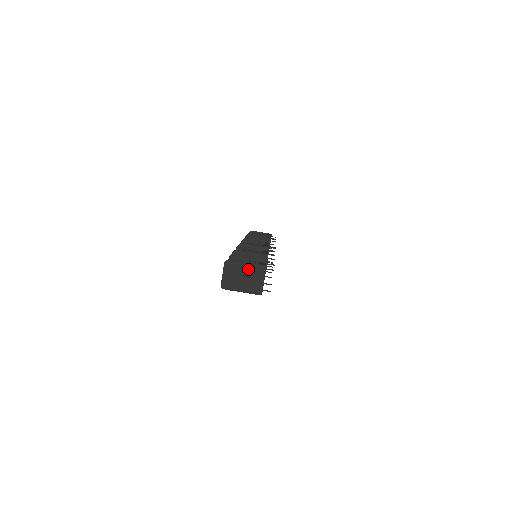
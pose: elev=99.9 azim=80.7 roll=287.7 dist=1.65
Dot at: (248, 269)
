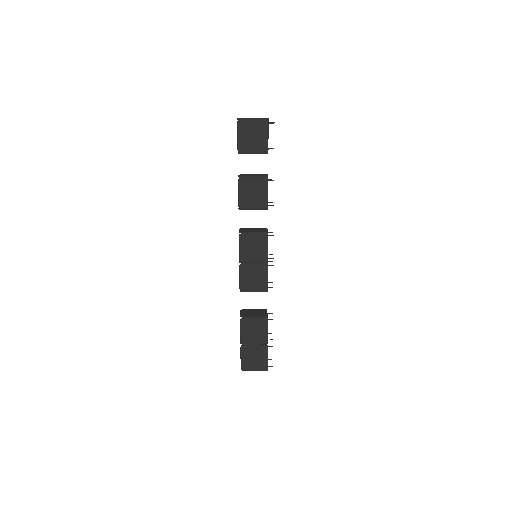
Dot at: occluded
